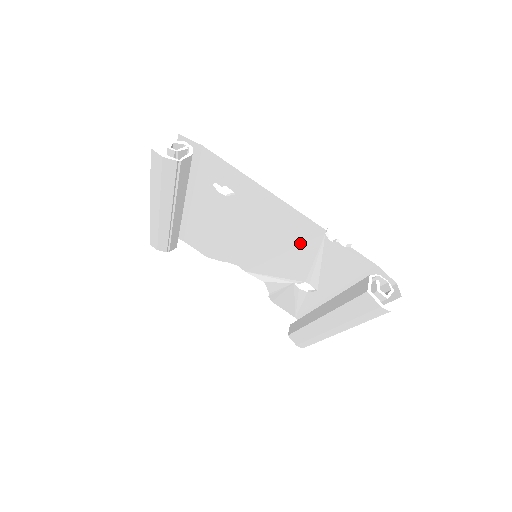
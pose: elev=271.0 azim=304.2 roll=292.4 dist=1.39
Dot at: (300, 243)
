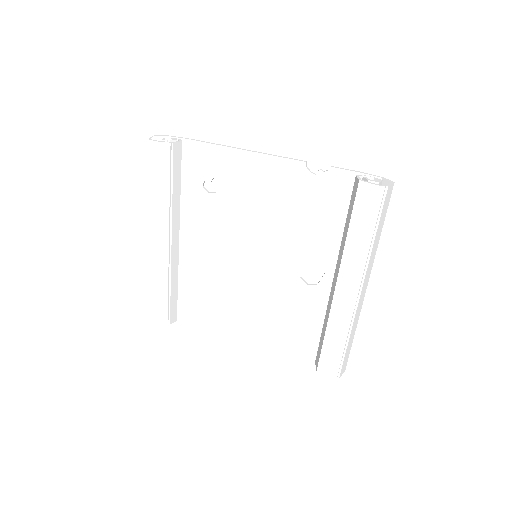
Dot at: (290, 204)
